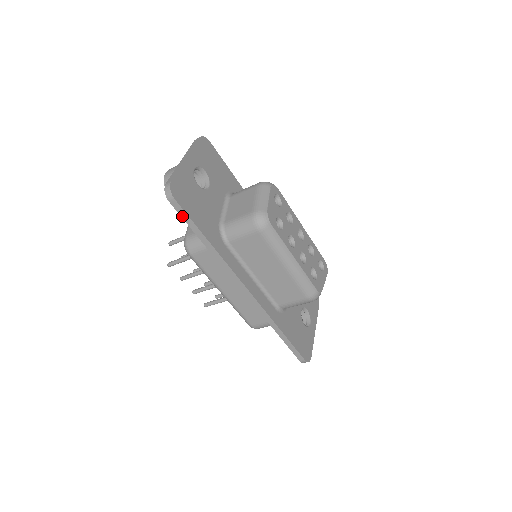
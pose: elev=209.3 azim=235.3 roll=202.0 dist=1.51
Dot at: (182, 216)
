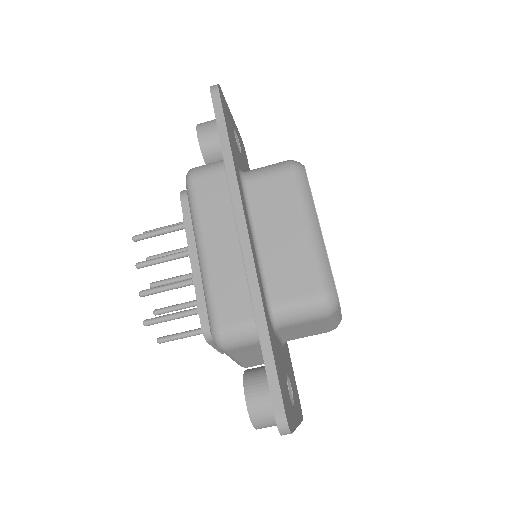
Dot at: (216, 111)
